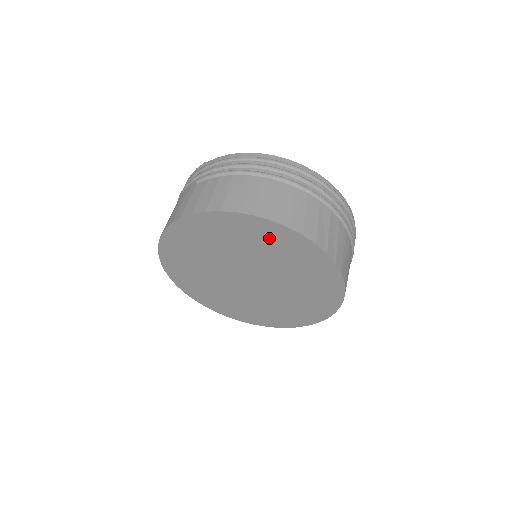
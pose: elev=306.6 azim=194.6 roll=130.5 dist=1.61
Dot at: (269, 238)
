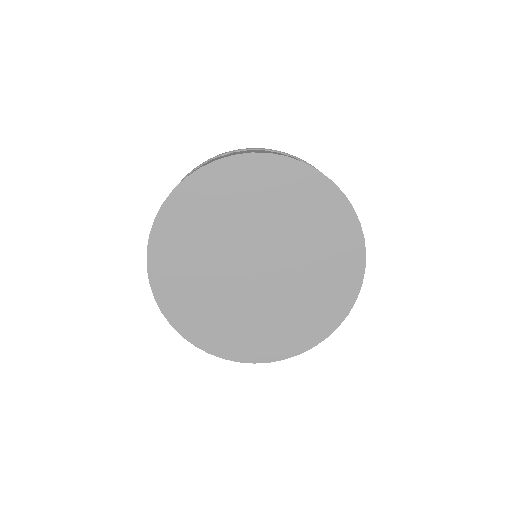
Dot at: (307, 197)
